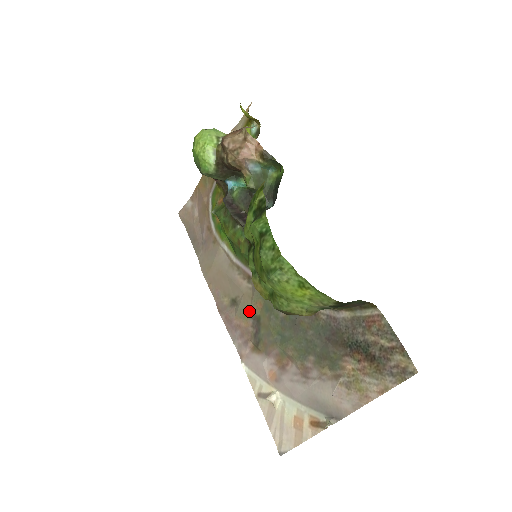
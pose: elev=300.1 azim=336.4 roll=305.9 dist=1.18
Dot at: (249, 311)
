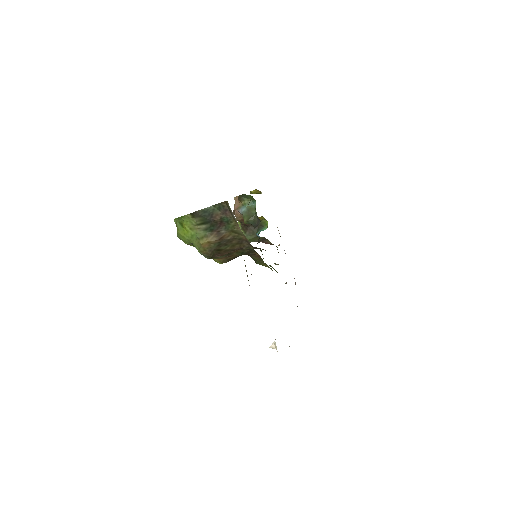
Dot at: occluded
